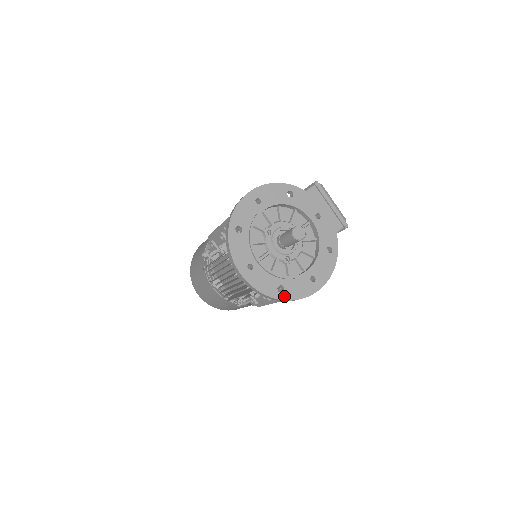
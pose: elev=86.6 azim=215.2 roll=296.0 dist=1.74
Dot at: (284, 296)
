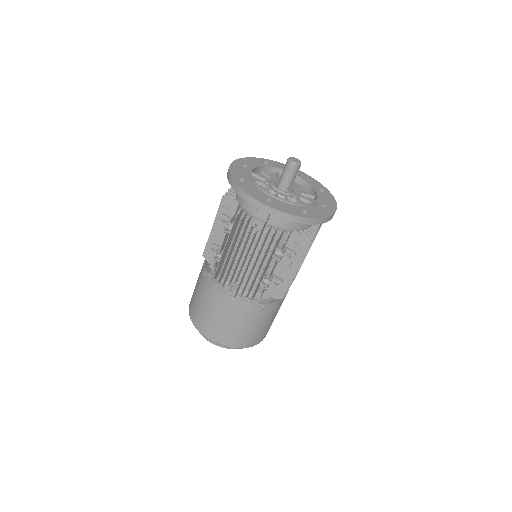
Dot at: (311, 216)
